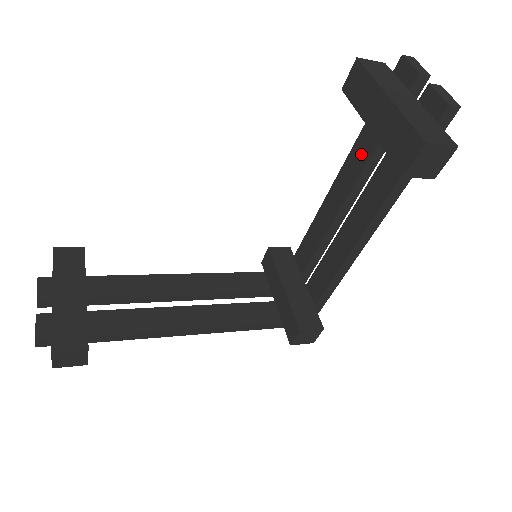
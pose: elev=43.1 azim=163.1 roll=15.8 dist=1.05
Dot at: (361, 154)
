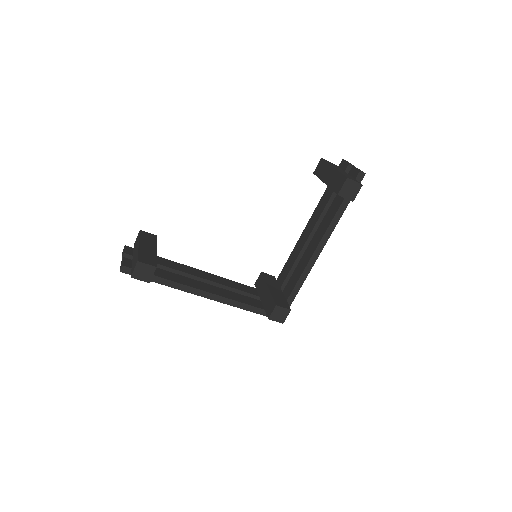
Dot at: (321, 207)
